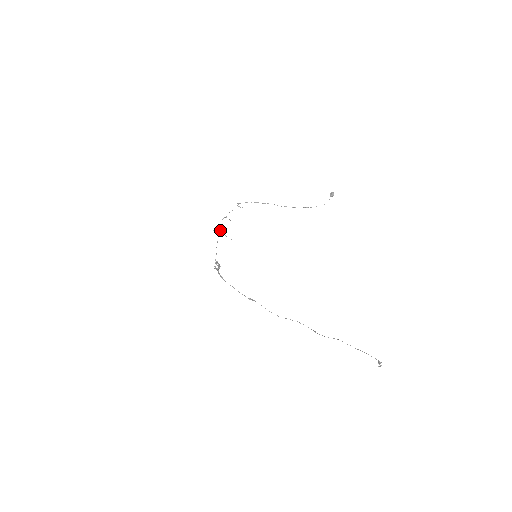
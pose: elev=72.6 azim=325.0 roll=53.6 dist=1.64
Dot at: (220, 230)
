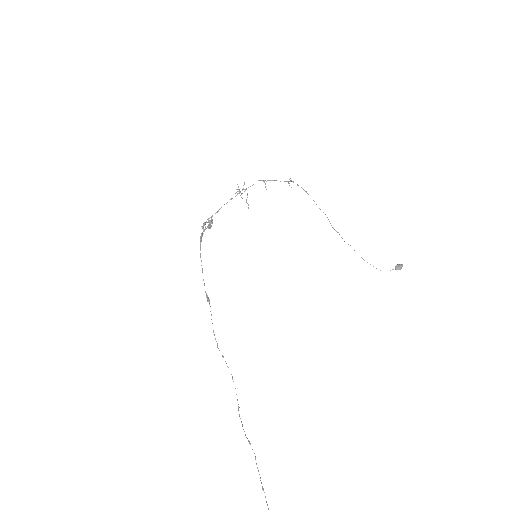
Dot at: (246, 189)
